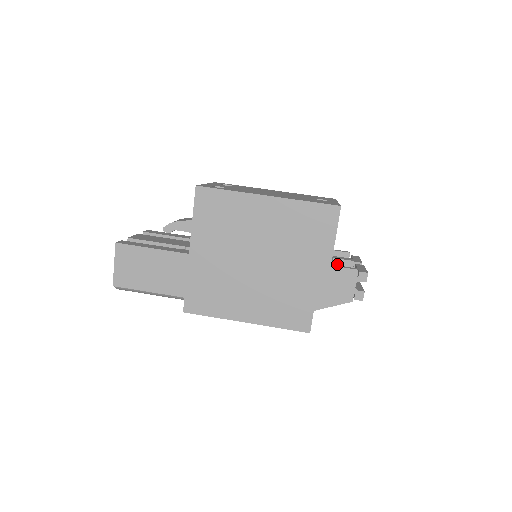
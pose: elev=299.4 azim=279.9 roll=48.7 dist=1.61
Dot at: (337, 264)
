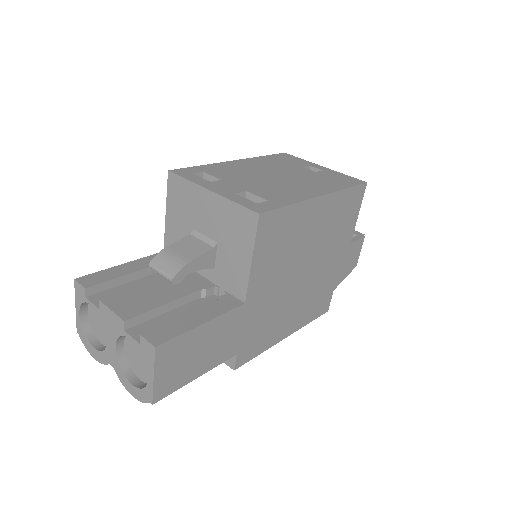
Dot at: occluded
